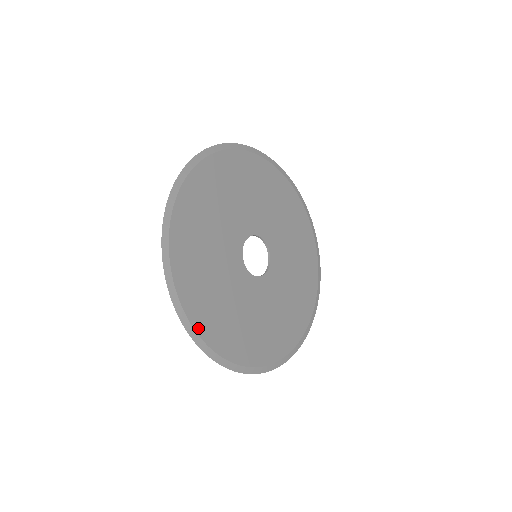
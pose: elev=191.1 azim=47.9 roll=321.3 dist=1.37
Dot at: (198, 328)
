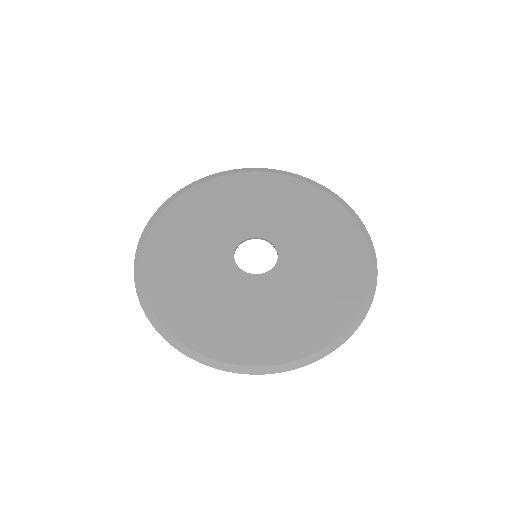
Dot at: (150, 240)
